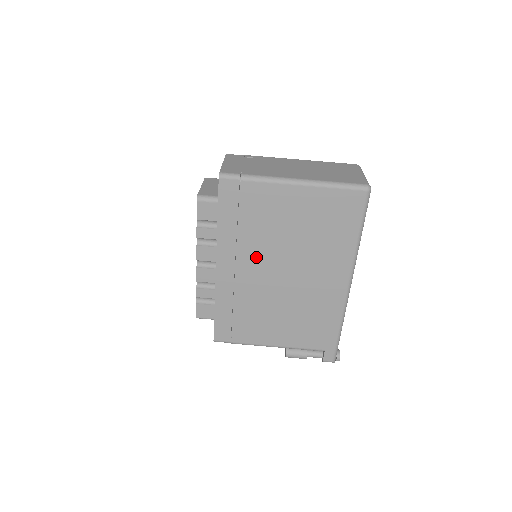
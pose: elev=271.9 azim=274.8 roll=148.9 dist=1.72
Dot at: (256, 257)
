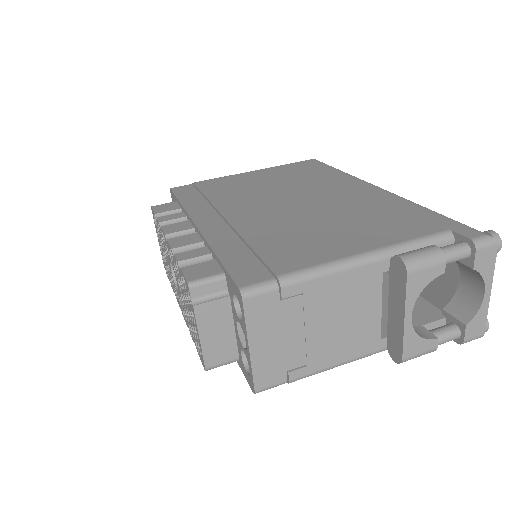
Dot at: (243, 204)
